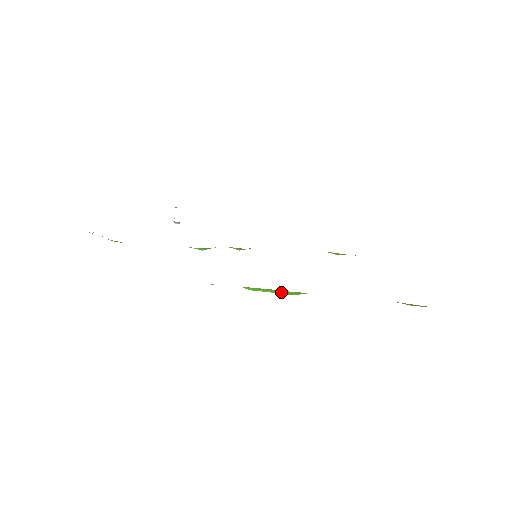
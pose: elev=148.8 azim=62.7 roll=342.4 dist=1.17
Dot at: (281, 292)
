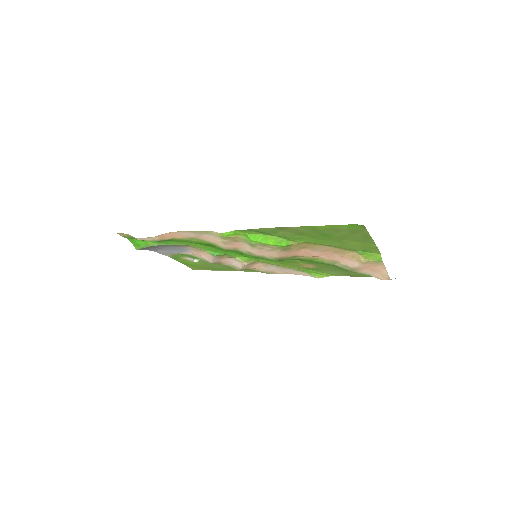
Dot at: (274, 241)
